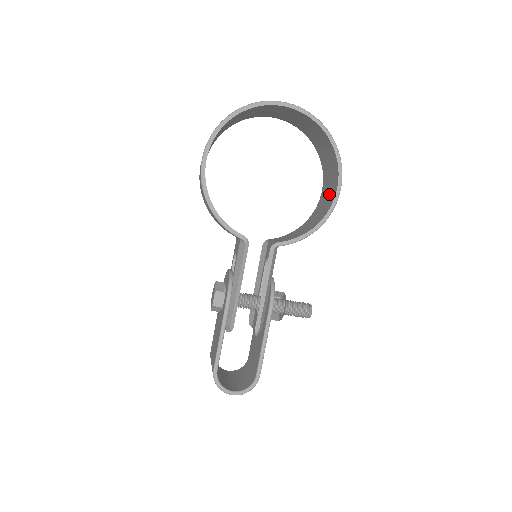
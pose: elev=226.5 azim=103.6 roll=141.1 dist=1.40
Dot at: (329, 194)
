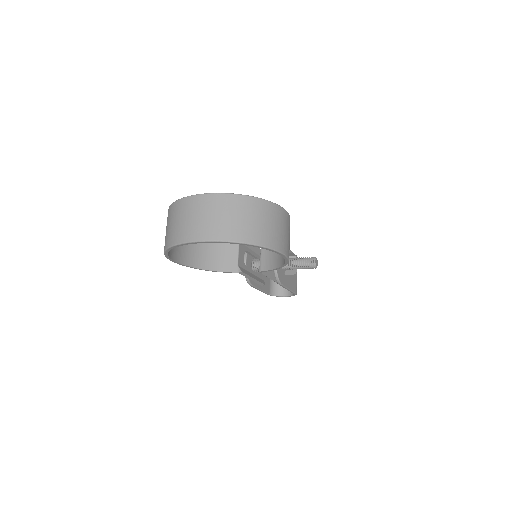
Dot at: occluded
